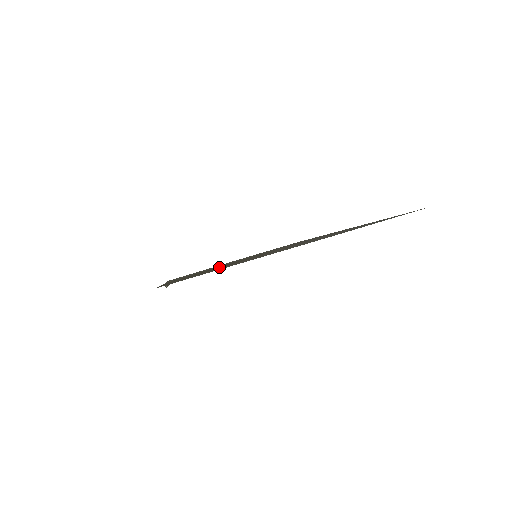
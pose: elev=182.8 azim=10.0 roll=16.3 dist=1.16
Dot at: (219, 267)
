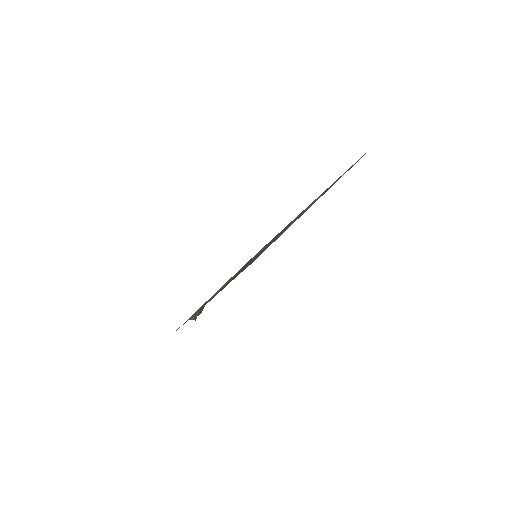
Dot at: occluded
